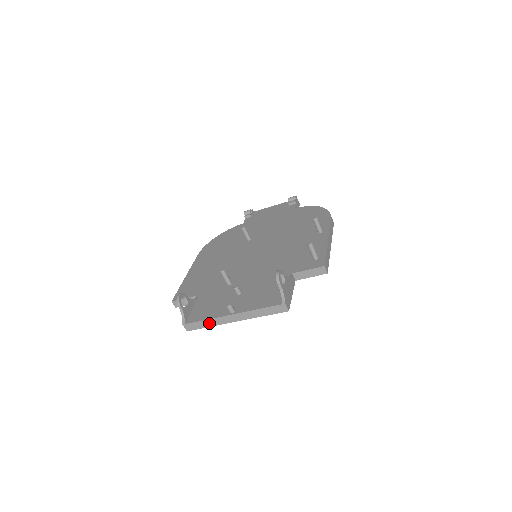
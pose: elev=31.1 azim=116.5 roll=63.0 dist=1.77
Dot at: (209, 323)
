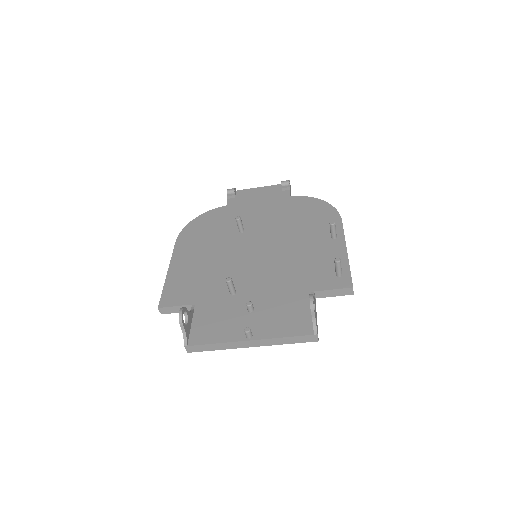
Dot at: (218, 347)
